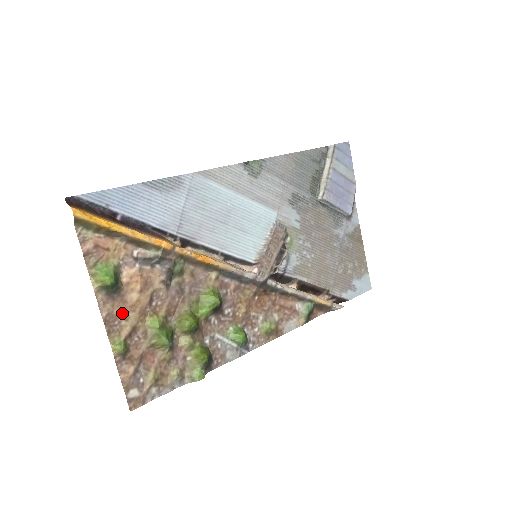
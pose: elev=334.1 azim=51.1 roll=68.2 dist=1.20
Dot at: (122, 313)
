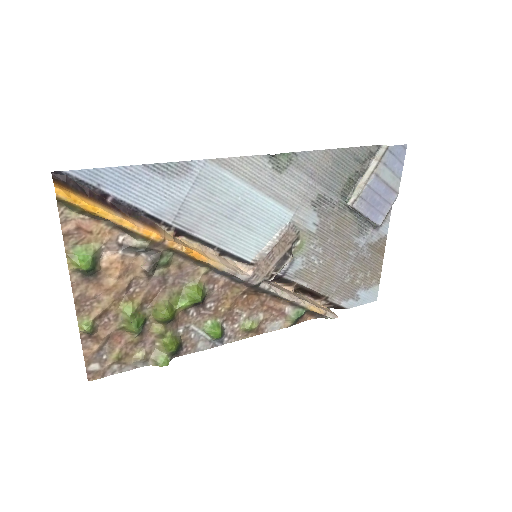
Dot at: (95, 295)
